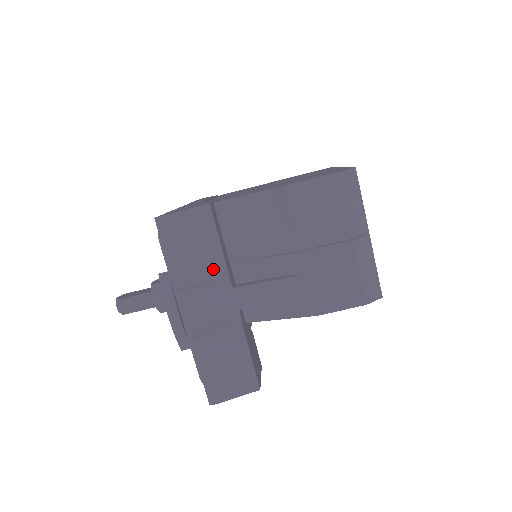
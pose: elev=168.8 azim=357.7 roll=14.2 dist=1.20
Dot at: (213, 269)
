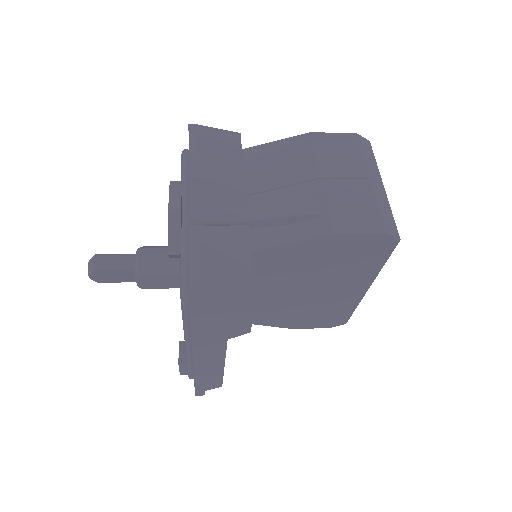
Dot at: (231, 176)
